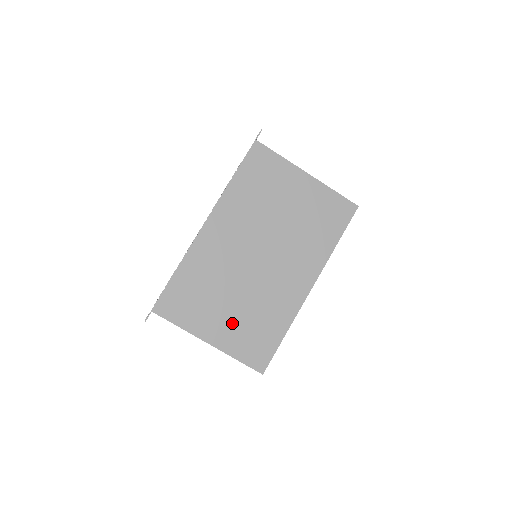
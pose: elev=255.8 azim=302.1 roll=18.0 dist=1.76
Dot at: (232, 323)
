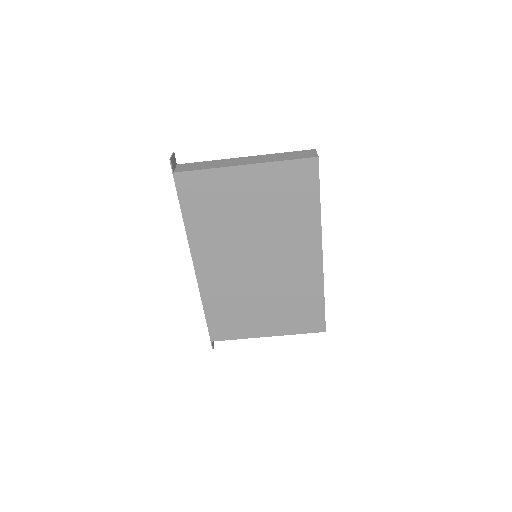
Dot at: (275, 316)
